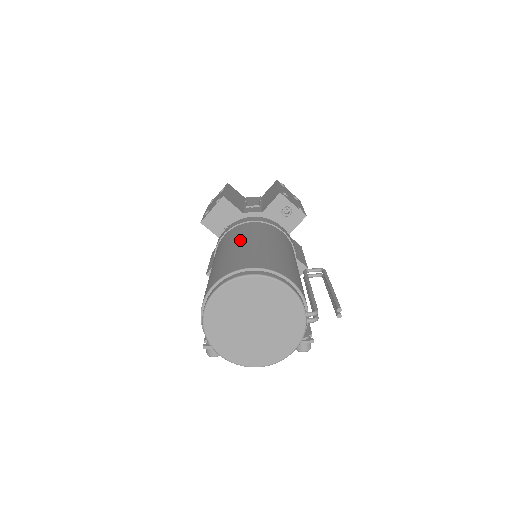
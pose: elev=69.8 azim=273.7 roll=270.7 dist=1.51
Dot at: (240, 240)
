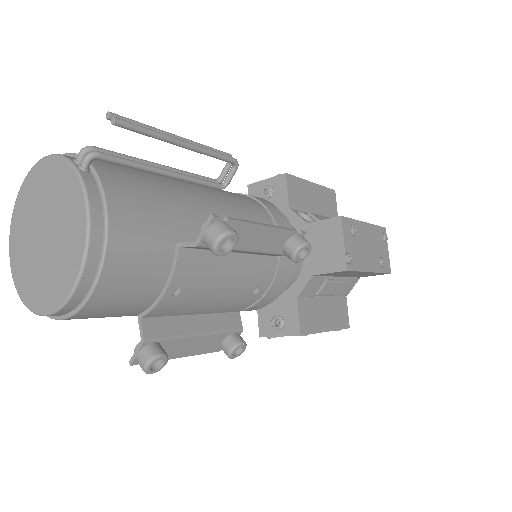
Dot at: occluded
